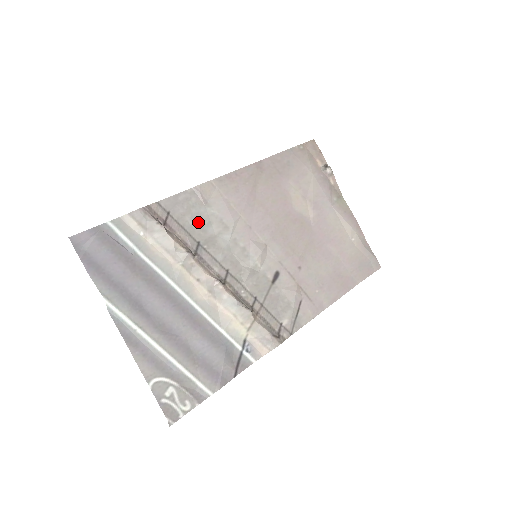
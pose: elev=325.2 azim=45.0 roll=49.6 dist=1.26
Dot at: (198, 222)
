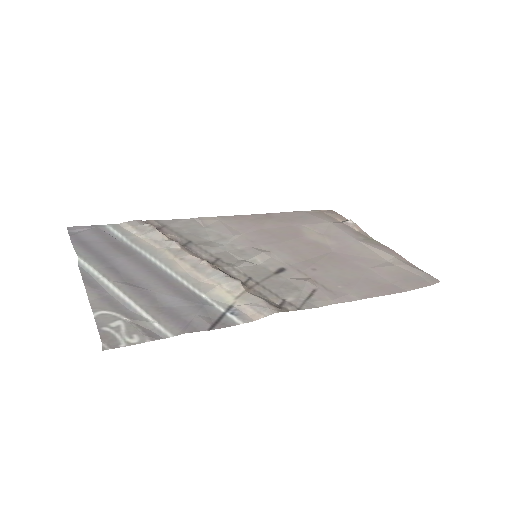
Dot at: (194, 233)
